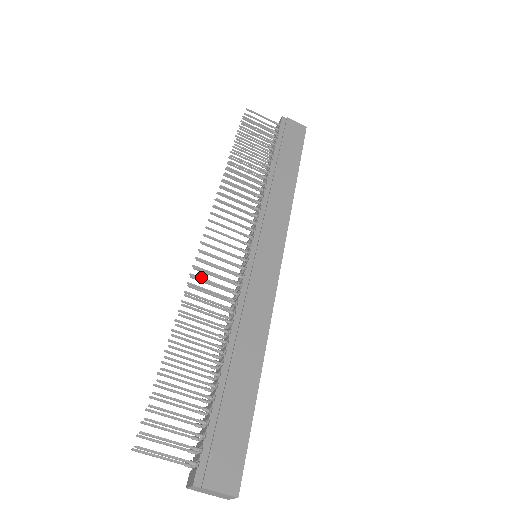
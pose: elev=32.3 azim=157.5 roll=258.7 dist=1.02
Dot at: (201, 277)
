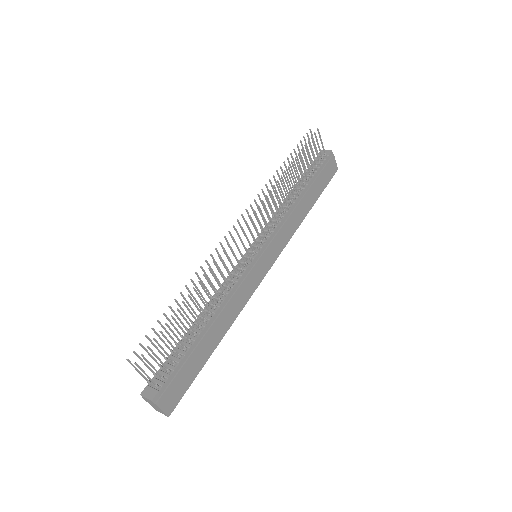
Dot at: occluded
